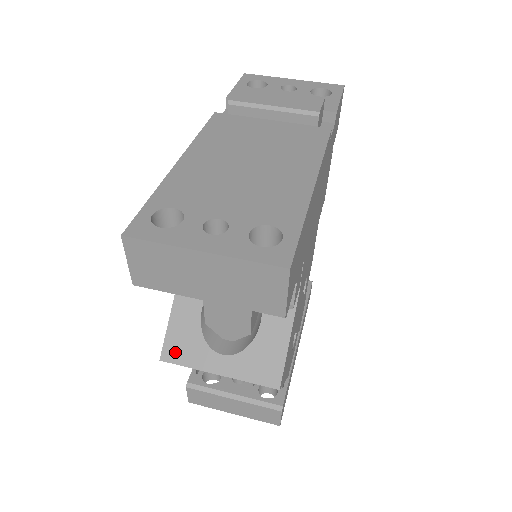
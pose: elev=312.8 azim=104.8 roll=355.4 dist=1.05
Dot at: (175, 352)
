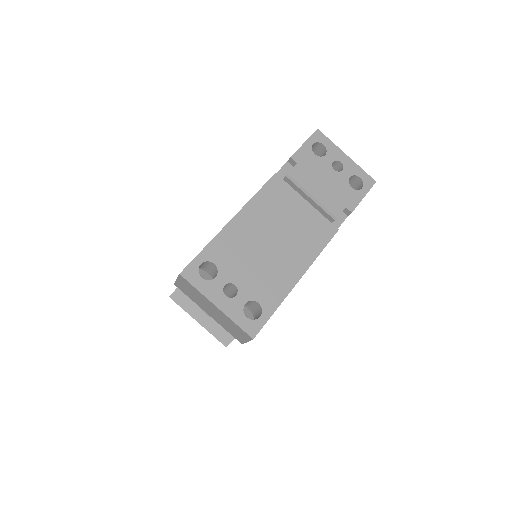
Dot at: (180, 298)
